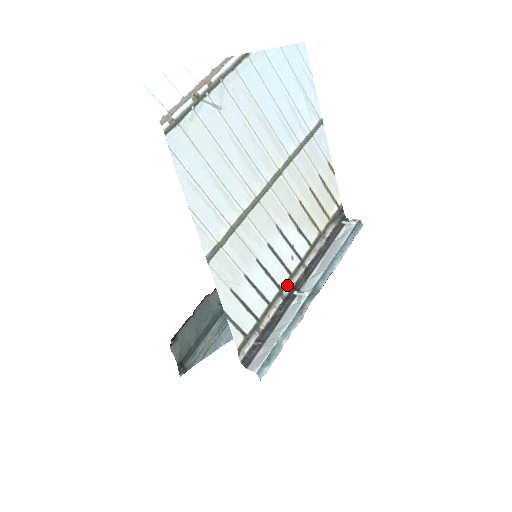
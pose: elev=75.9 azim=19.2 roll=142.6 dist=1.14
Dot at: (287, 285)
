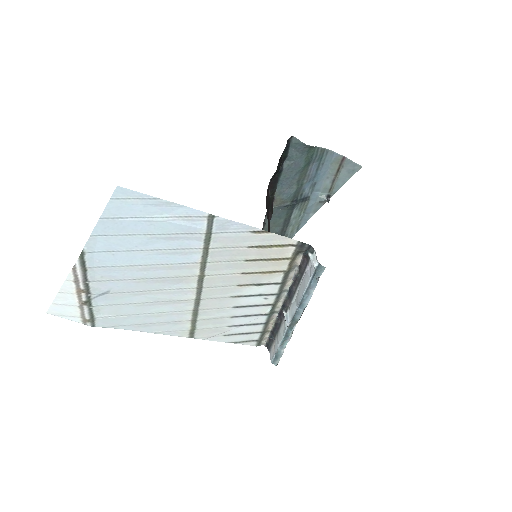
Dot at: (276, 306)
